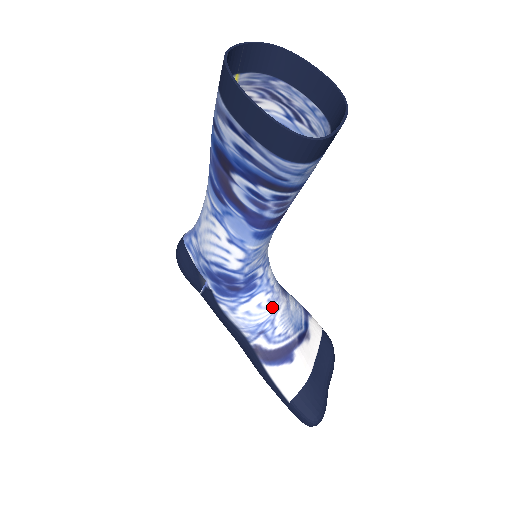
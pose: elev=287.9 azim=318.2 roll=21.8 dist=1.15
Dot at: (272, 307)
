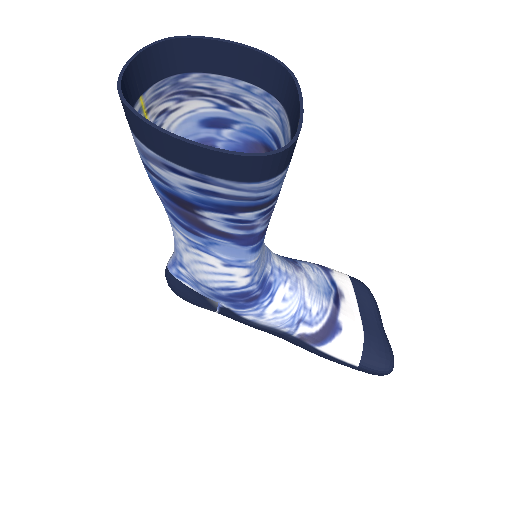
Dot at: (297, 293)
